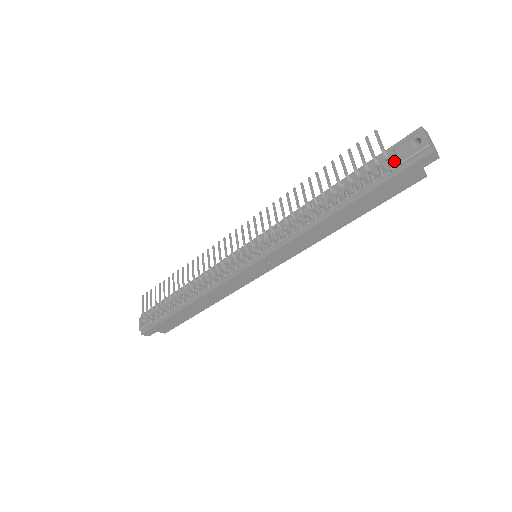
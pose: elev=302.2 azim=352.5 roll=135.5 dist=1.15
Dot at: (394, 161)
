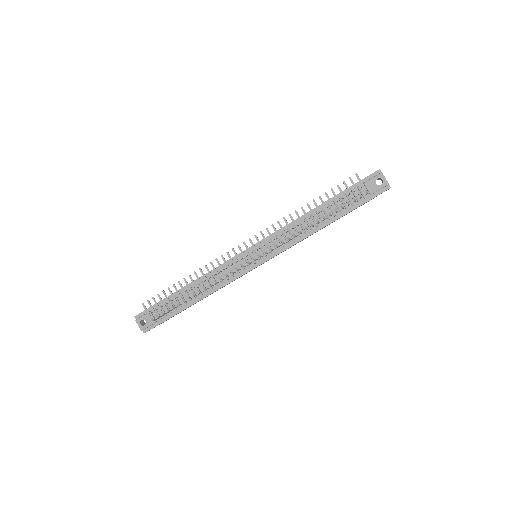
Dot at: (368, 193)
